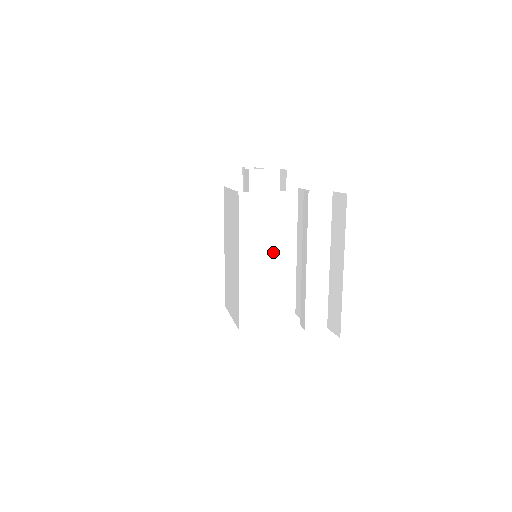
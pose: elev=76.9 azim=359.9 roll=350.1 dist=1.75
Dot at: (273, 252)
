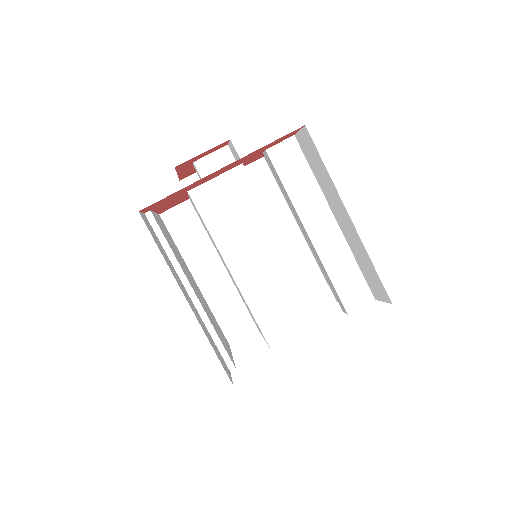
Dot at: (264, 240)
